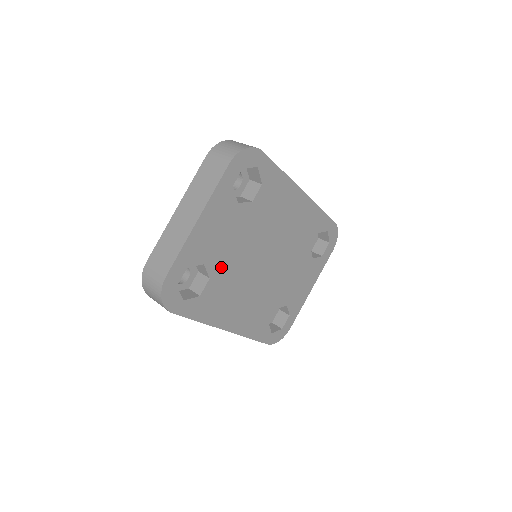
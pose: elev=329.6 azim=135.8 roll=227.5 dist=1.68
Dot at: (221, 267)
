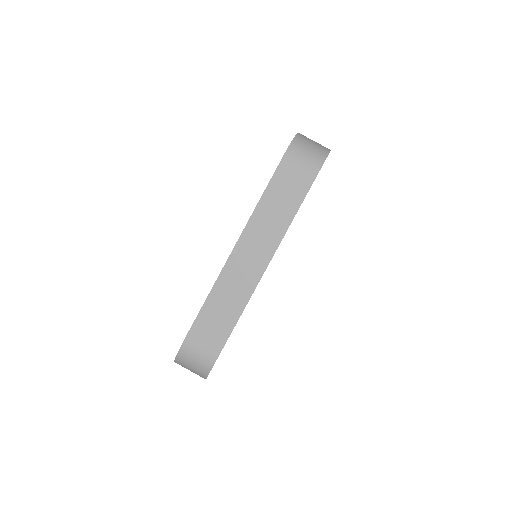
Dot at: occluded
